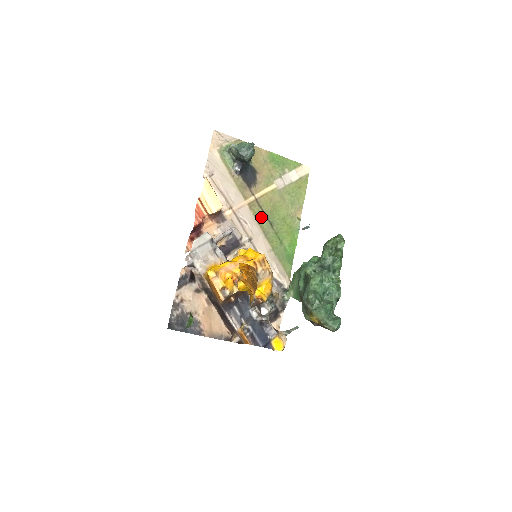
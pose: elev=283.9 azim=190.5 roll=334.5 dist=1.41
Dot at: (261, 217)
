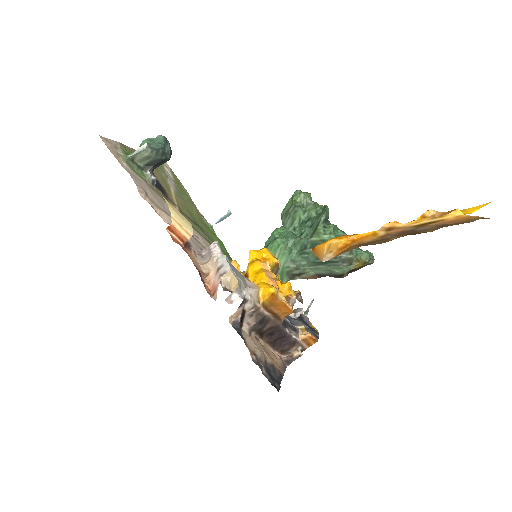
Dot at: (194, 227)
